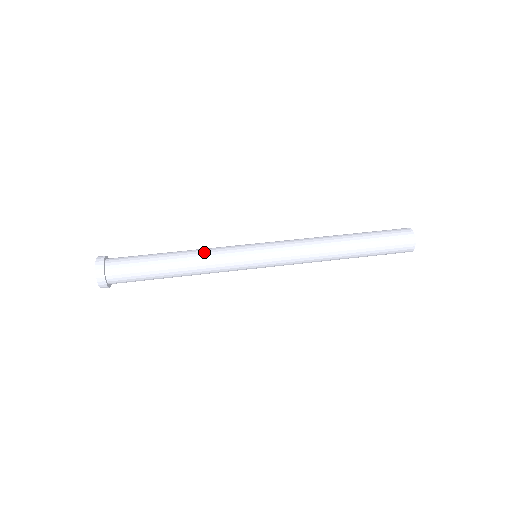
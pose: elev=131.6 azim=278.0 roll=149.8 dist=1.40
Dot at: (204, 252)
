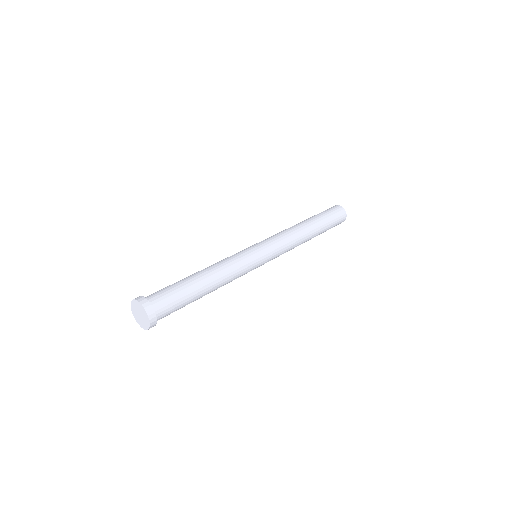
Dot at: (220, 262)
